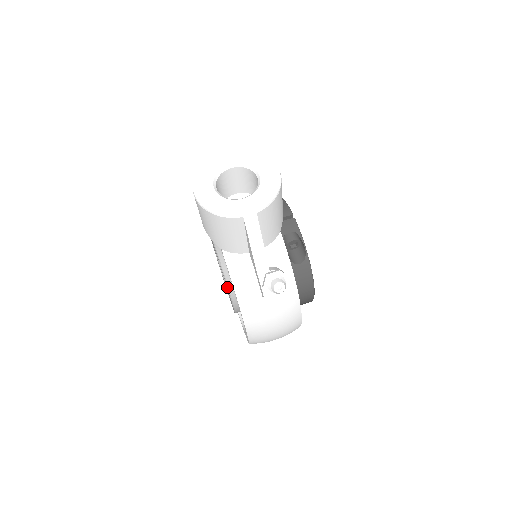
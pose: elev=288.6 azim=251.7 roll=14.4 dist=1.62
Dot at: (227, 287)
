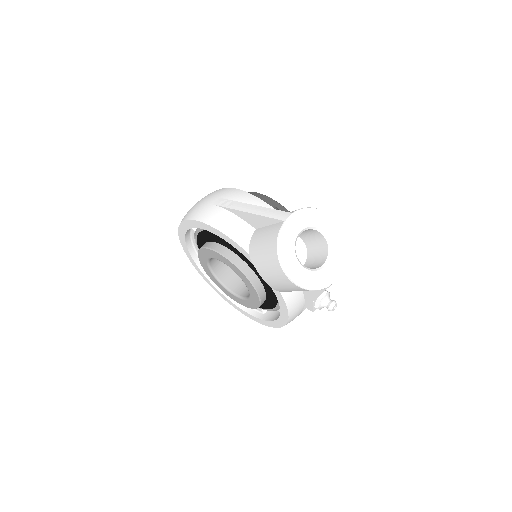
Dot at: (260, 303)
